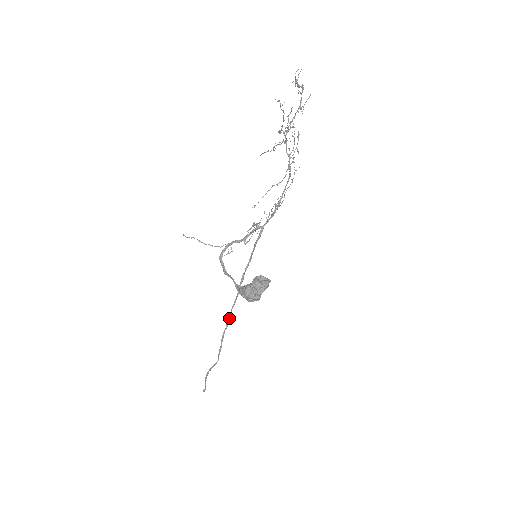
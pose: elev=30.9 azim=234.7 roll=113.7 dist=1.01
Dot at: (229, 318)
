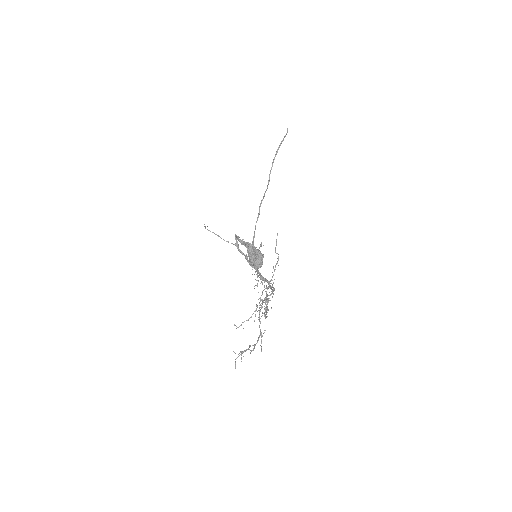
Dot at: (258, 217)
